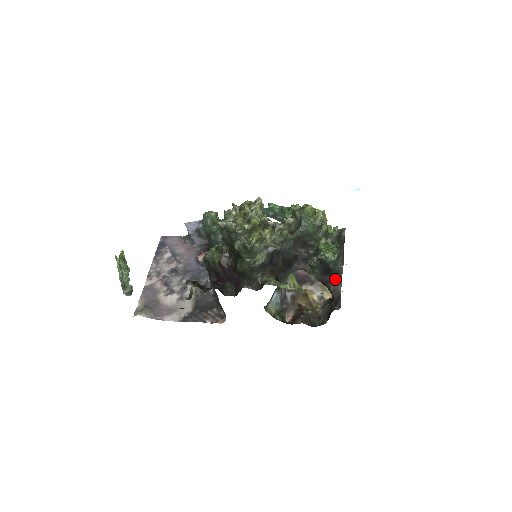
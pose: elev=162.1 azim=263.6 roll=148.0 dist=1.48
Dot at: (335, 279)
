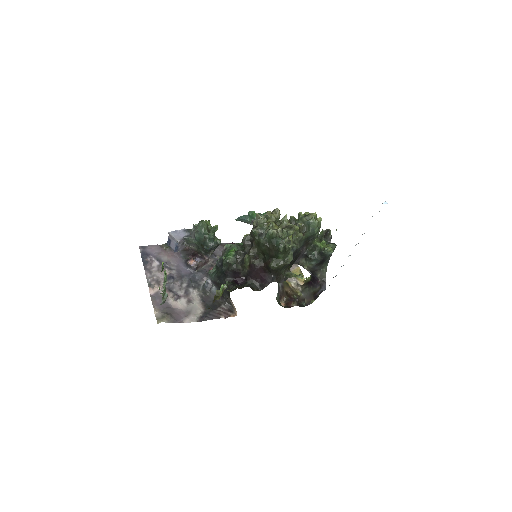
Dot at: (323, 268)
